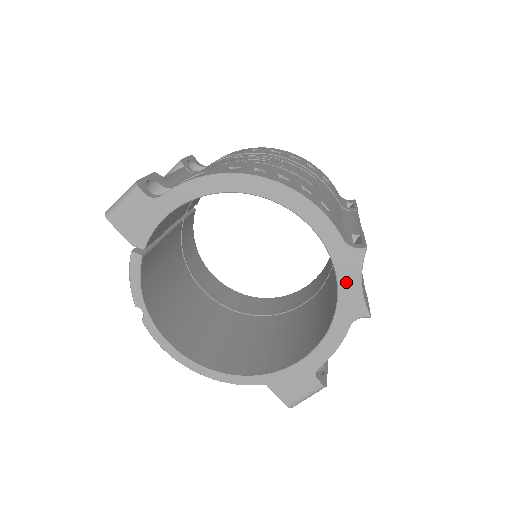
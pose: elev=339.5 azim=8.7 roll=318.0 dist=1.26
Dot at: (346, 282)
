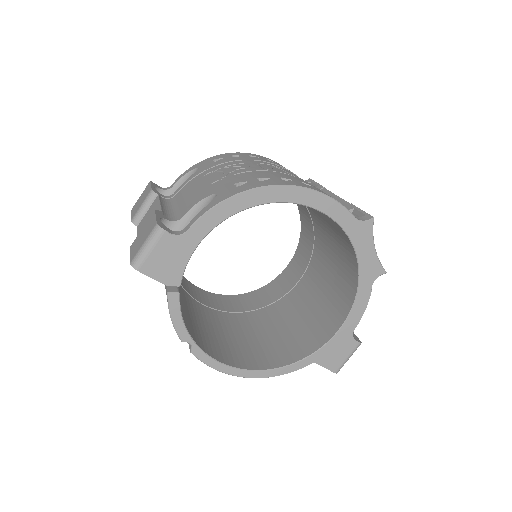
Dot at: (363, 251)
